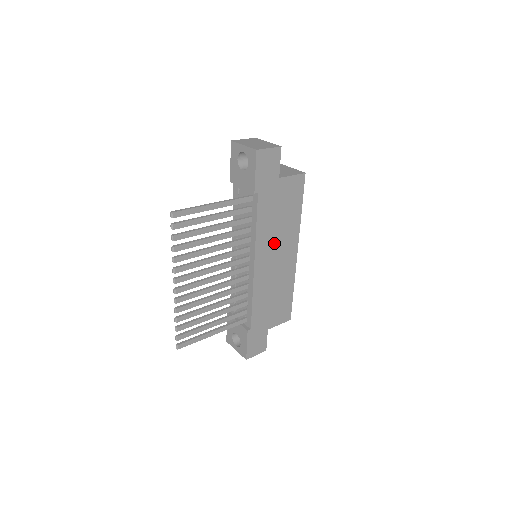
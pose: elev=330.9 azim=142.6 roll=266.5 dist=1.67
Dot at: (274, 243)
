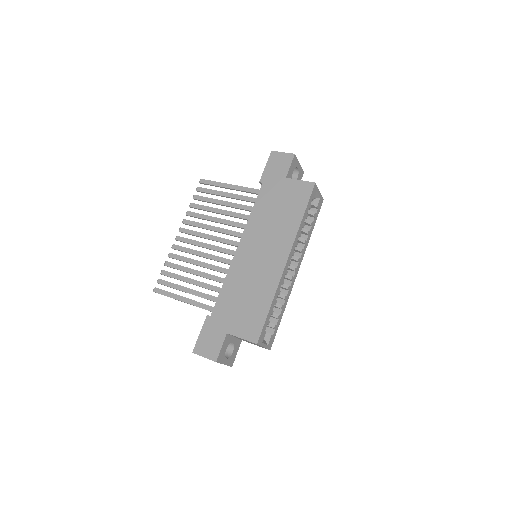
Dot at: (264, 235)
